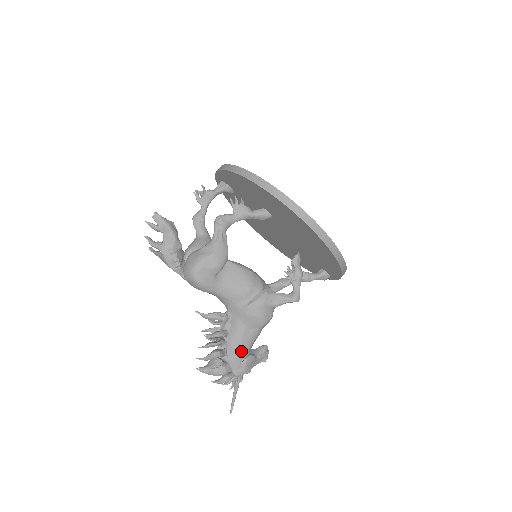
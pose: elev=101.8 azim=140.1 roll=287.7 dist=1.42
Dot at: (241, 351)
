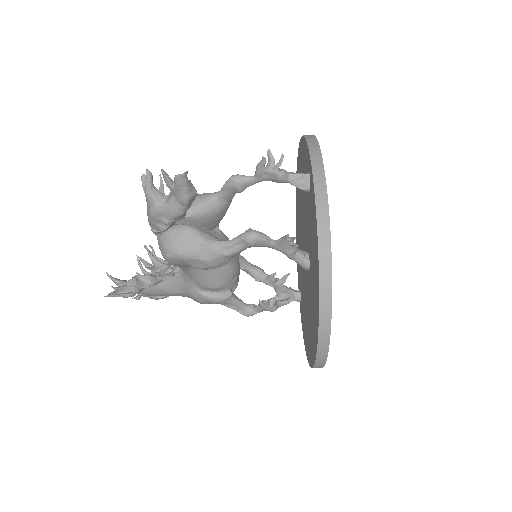
Dot at: (161, 295)
